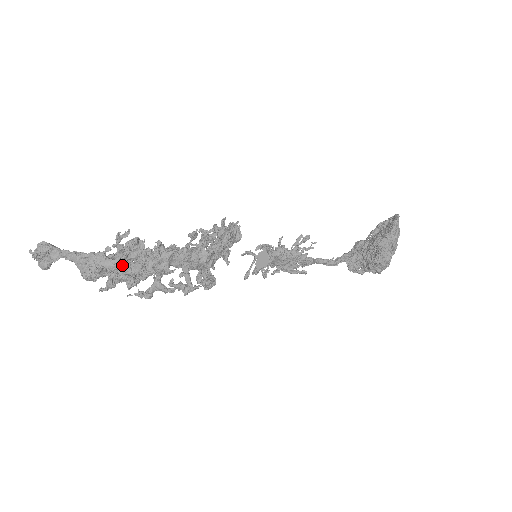
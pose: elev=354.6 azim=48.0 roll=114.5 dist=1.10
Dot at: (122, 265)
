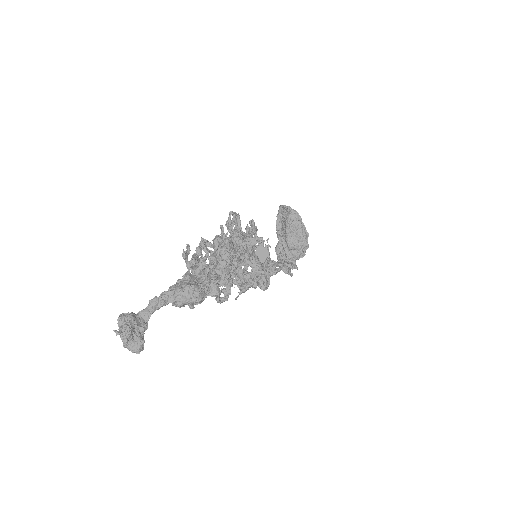
Dot at: (217, 258)
